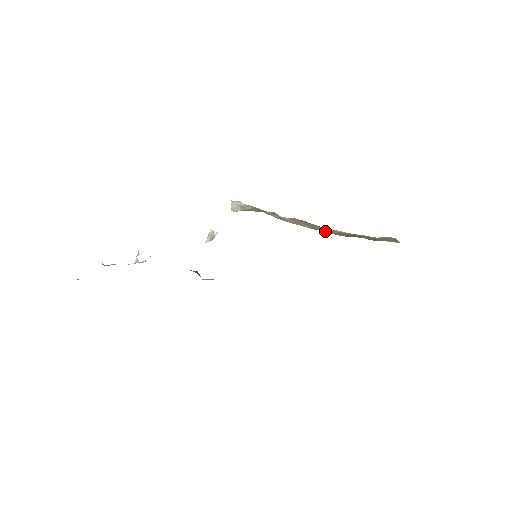
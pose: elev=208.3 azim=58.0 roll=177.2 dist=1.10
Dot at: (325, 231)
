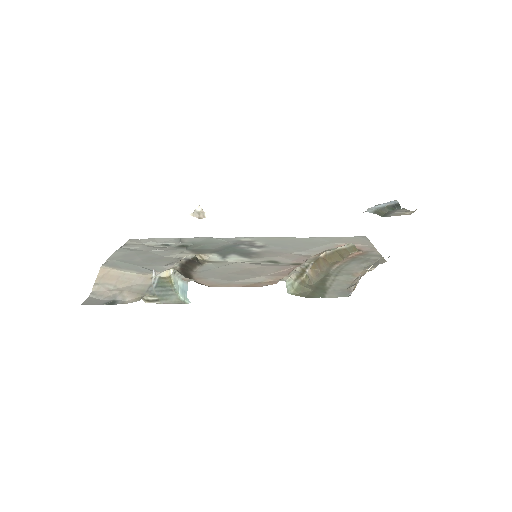
Dot at: (324, 263)
